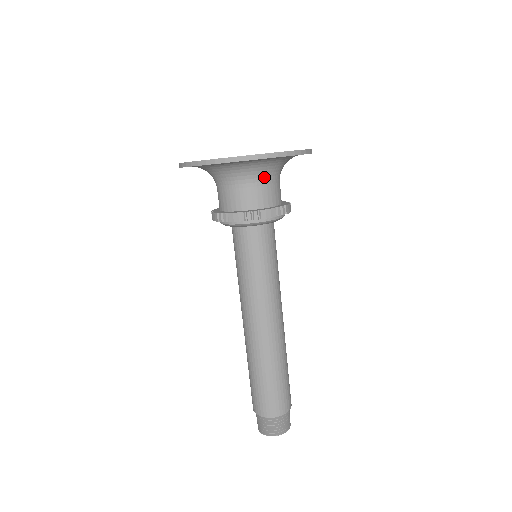
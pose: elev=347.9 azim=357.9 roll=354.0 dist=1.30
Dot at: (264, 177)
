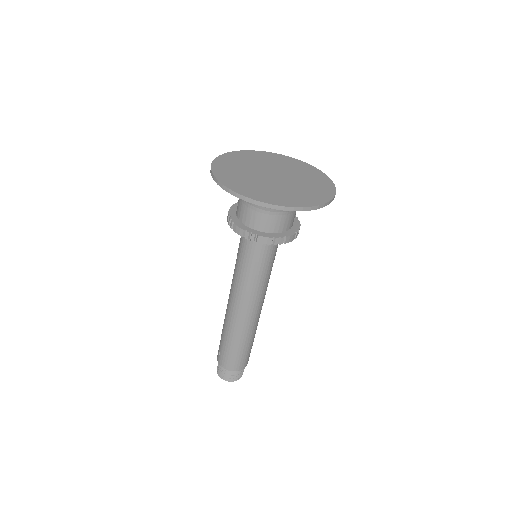
Dot at: occluded
